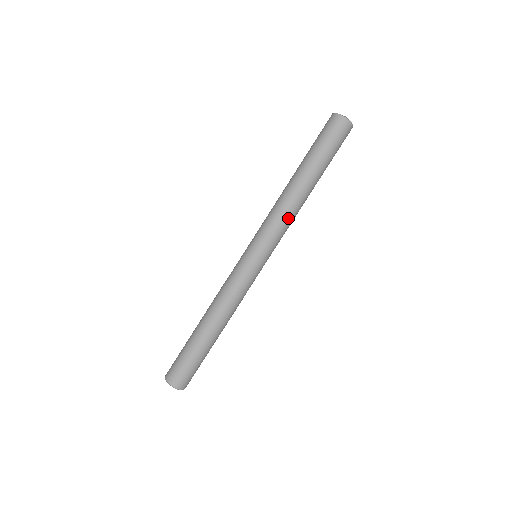
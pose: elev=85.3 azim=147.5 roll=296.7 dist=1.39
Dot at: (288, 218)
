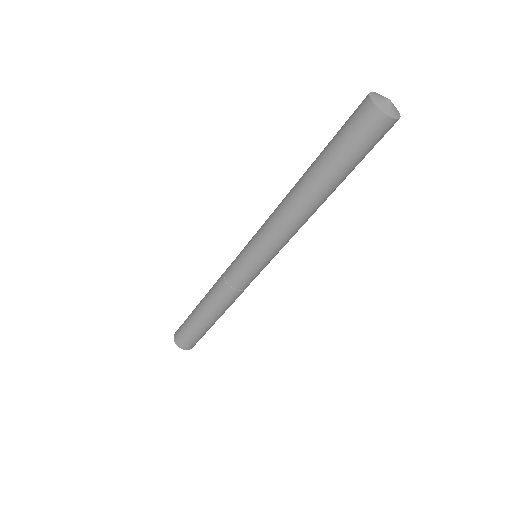
Dot at: occluded
